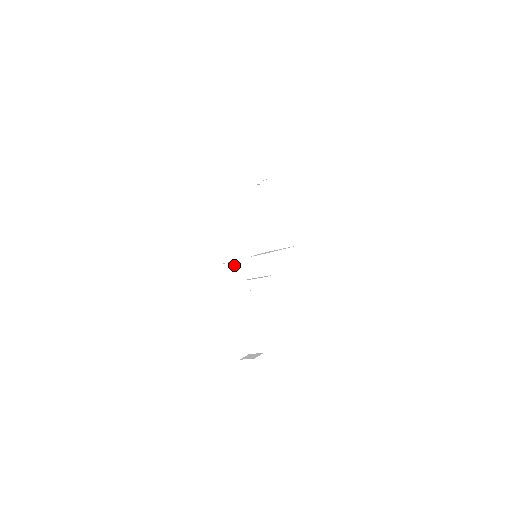
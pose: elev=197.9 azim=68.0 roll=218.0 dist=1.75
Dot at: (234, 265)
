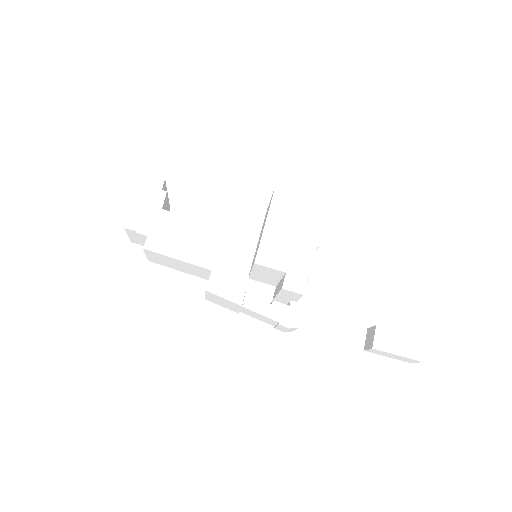
Dot at: (246, 310)
